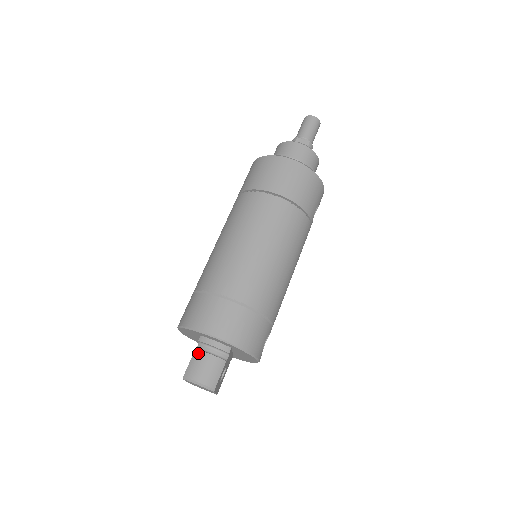
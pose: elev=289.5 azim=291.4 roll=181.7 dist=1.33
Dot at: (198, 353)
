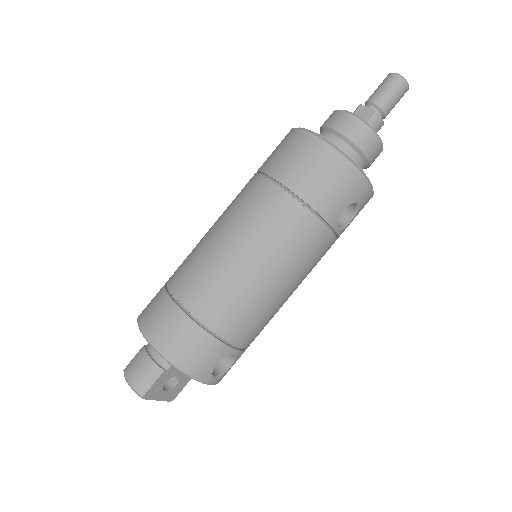
Dot at: (142, 351)
